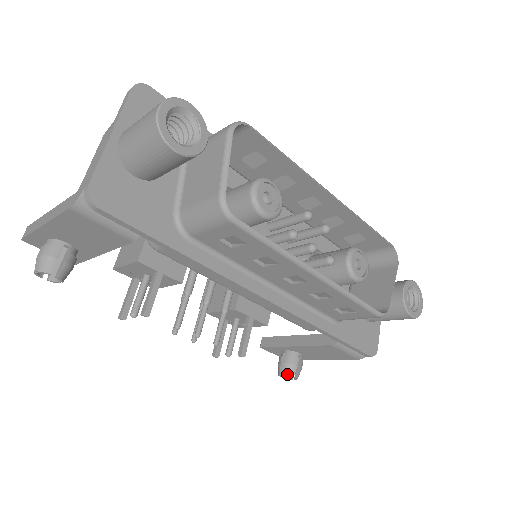
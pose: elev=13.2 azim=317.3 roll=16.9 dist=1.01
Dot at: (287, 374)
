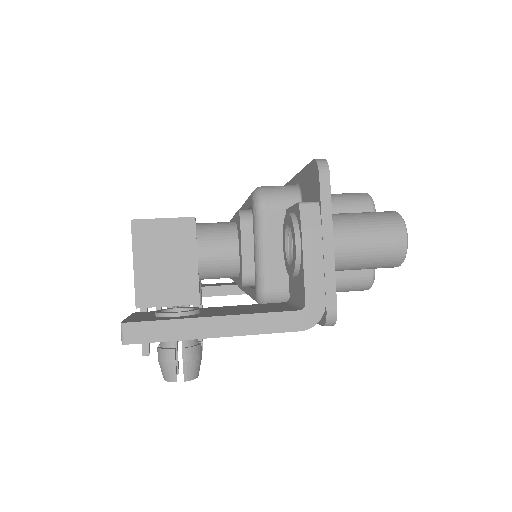
Dot at: occluded
